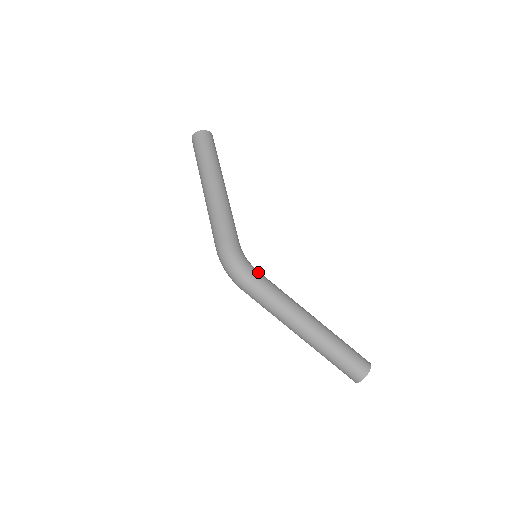
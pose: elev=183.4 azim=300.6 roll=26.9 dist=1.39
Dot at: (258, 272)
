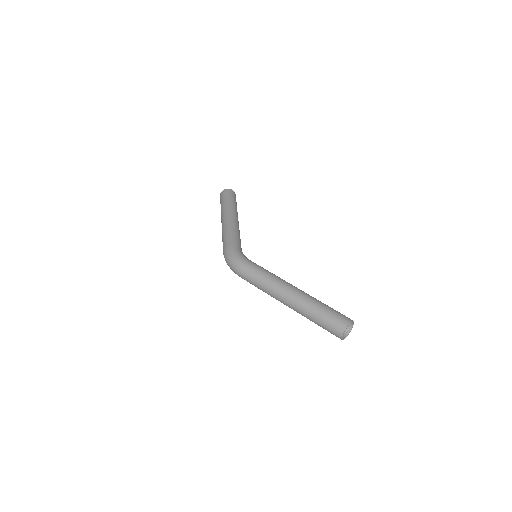
Dot at: (251, 261)
